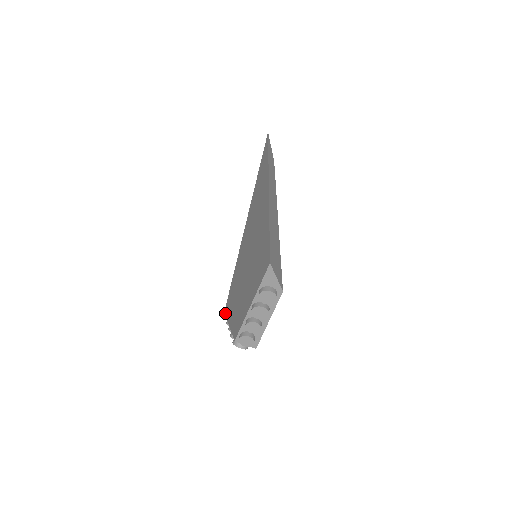
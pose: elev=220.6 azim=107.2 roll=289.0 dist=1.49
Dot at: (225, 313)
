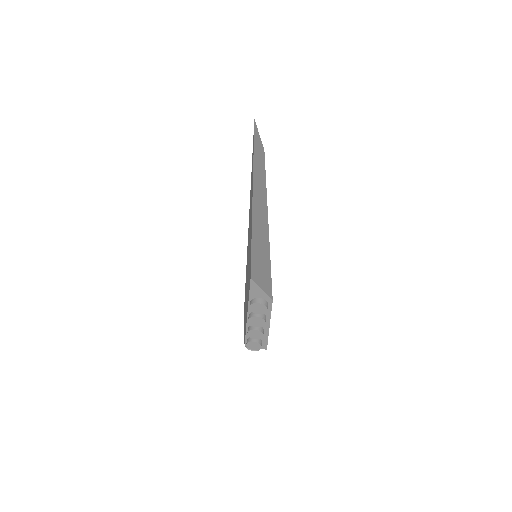
Dot at: occluded
